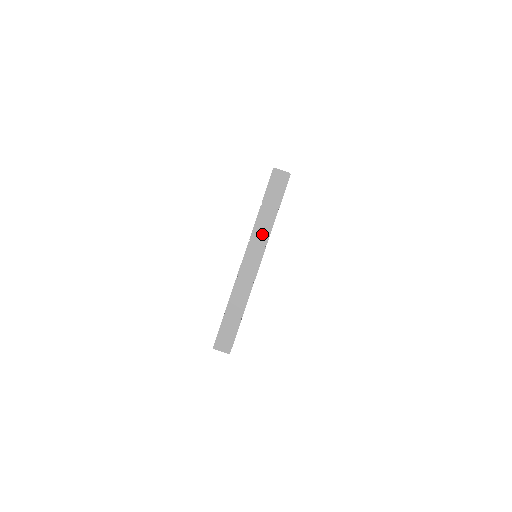
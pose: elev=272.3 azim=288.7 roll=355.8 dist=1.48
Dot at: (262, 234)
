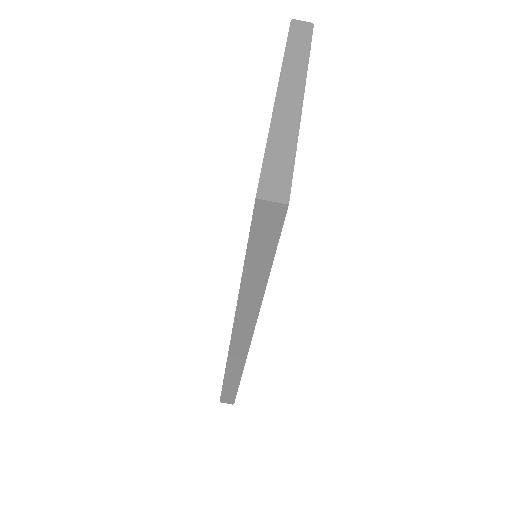
Dot at: (296, 69)
